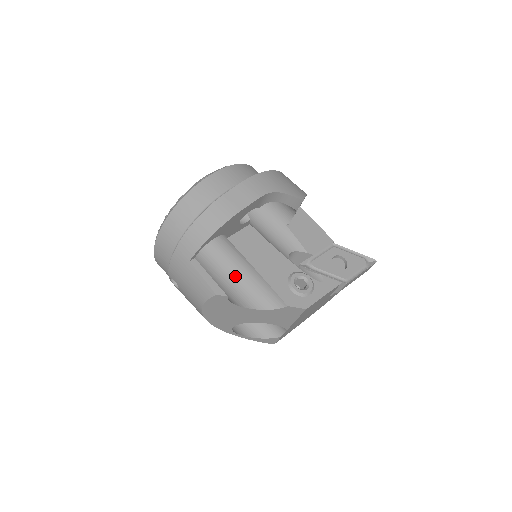
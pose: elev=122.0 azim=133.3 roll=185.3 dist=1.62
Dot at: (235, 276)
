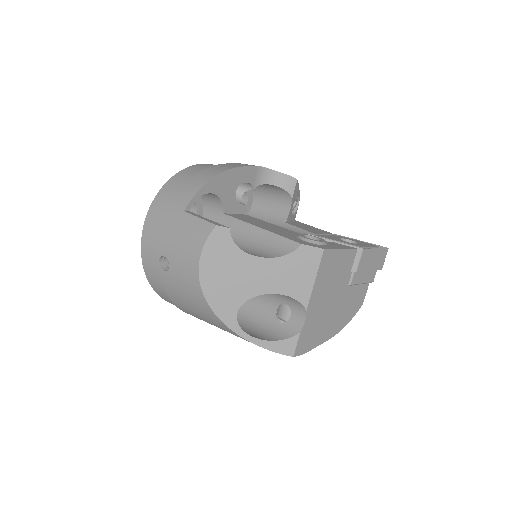
Dot at: occluded
